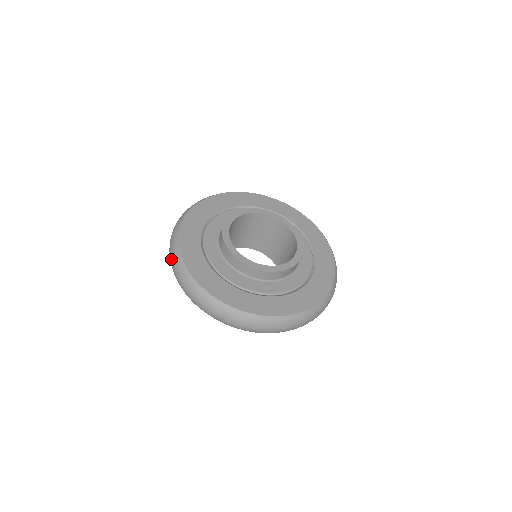
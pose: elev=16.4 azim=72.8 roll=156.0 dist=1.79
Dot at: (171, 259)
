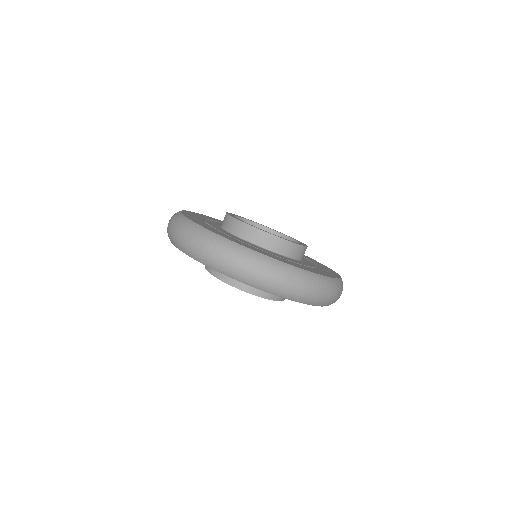
Dot at: (222, 253)
